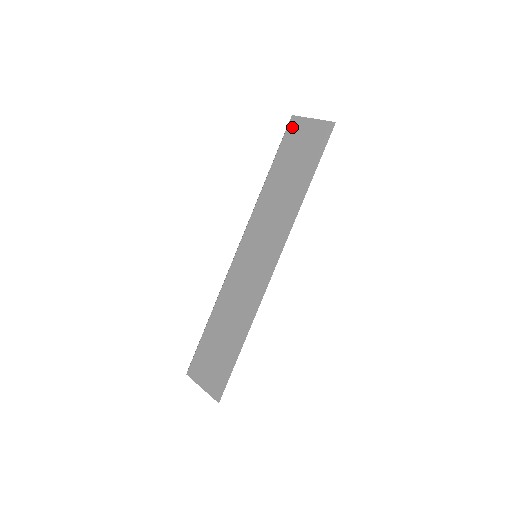
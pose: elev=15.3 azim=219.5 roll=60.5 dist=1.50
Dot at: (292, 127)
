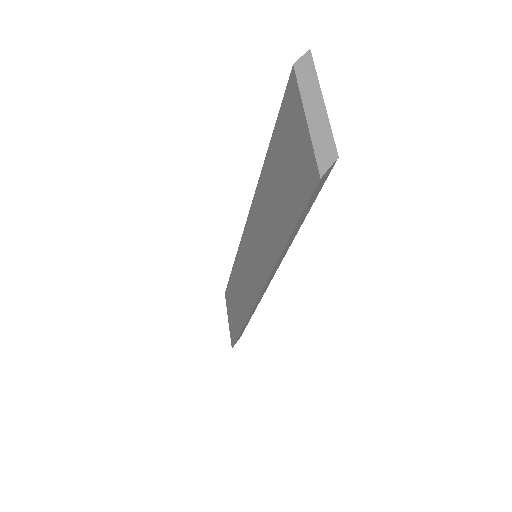
Dot at: (288, 98)
